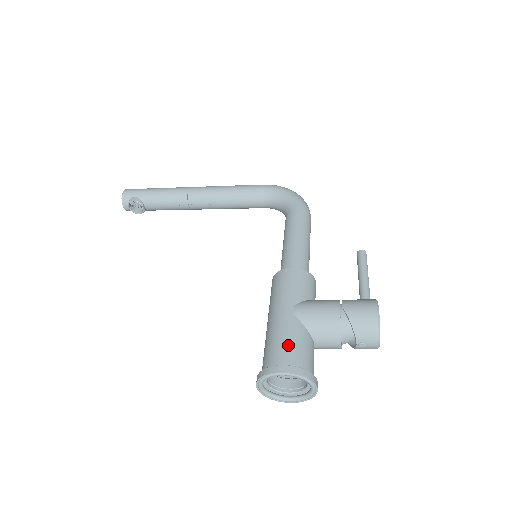
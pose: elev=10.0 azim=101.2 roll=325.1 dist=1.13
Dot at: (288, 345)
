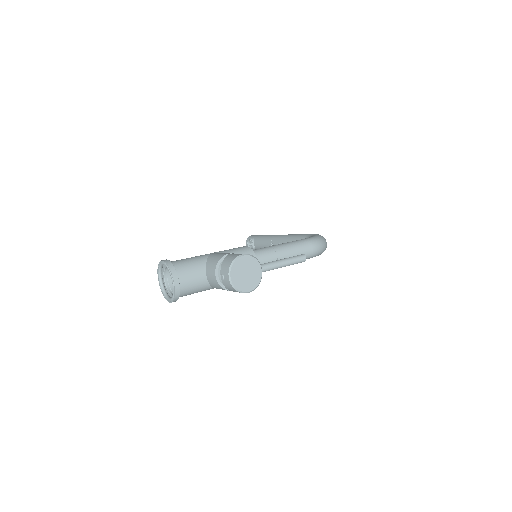
Dot at: (185, 259)
